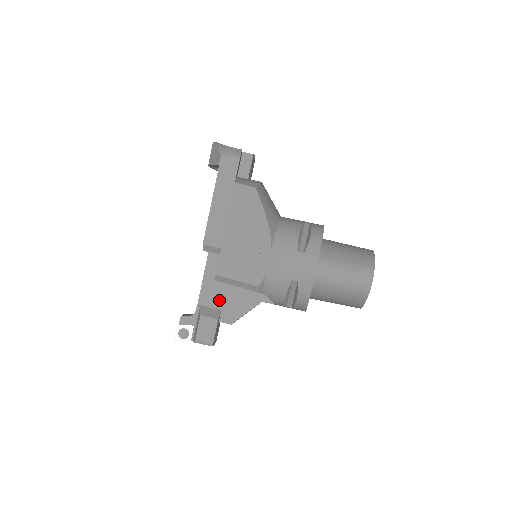
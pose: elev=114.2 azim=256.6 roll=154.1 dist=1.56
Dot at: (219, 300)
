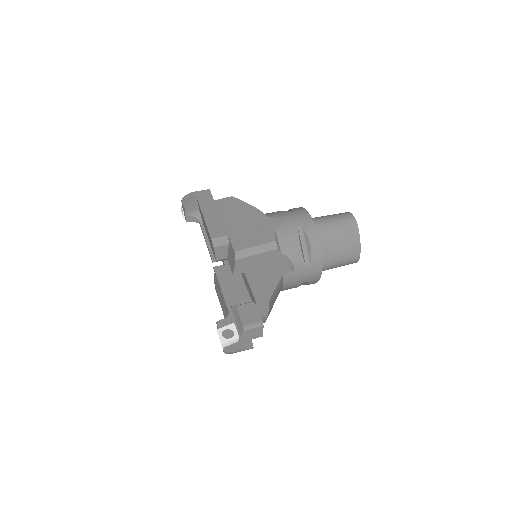
Dot at: (245, 296)
